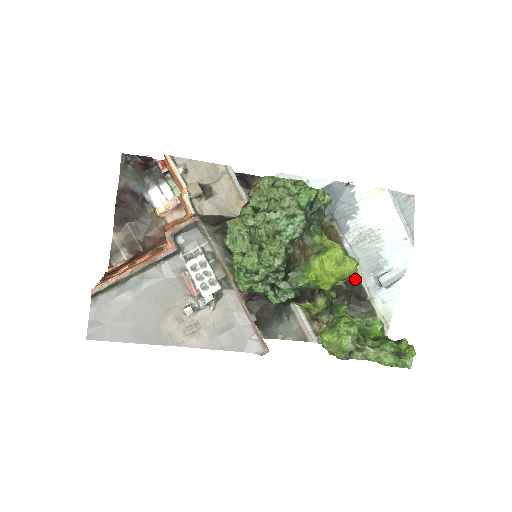
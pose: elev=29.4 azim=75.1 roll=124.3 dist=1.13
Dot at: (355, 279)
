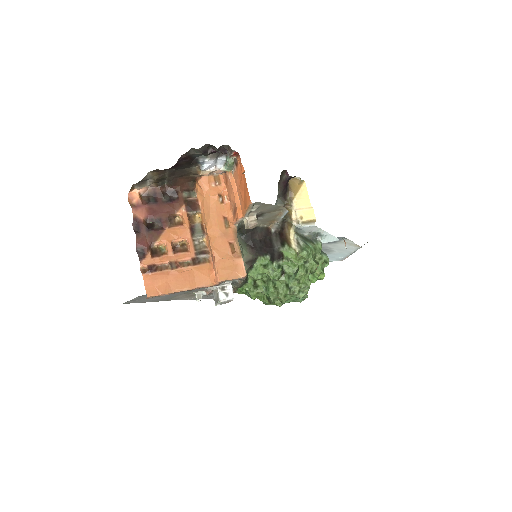
Dot at: occluded
